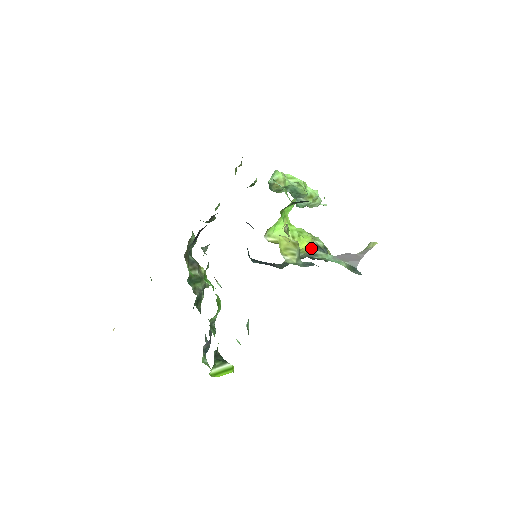
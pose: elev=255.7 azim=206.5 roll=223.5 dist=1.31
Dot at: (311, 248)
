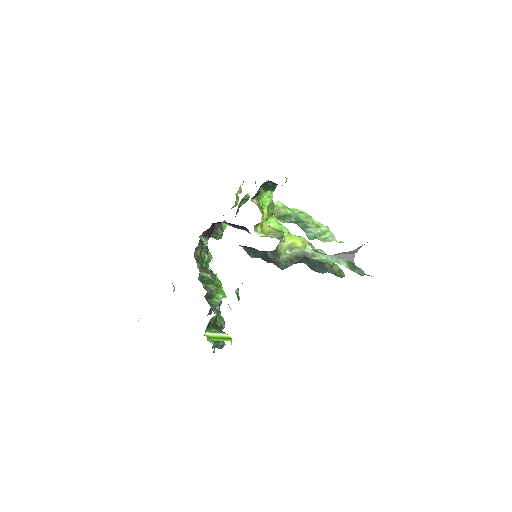
Dot at: (307, 248)
